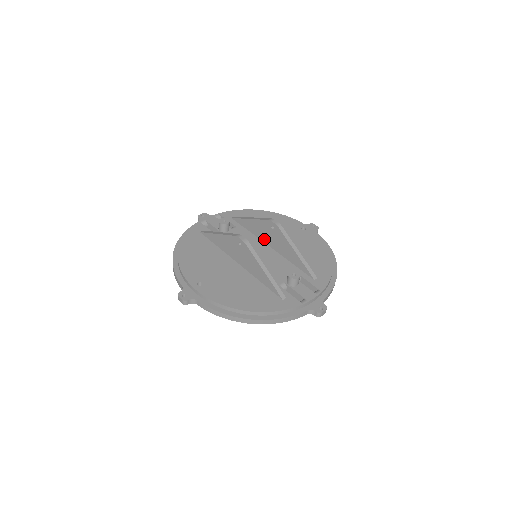
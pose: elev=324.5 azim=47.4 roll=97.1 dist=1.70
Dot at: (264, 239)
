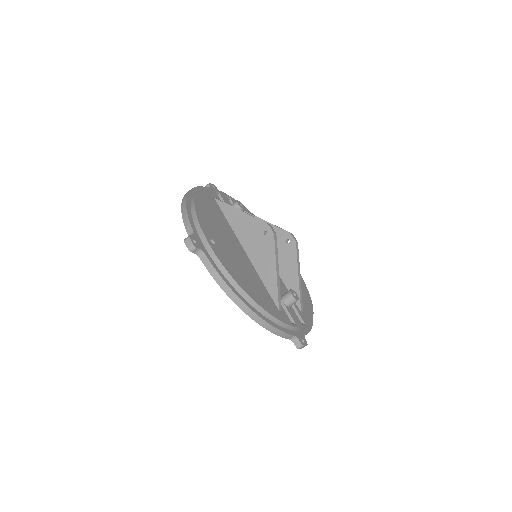
Dot at: occluded
